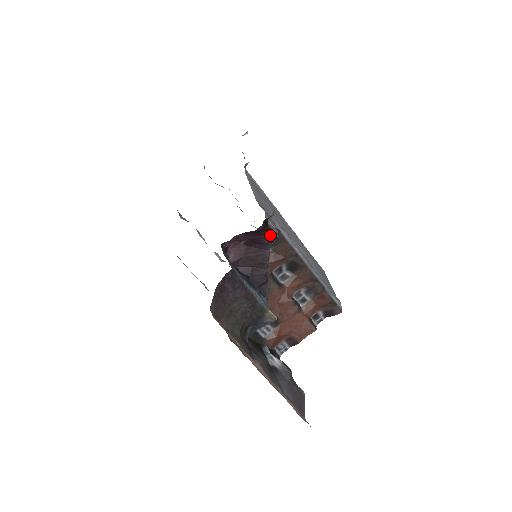
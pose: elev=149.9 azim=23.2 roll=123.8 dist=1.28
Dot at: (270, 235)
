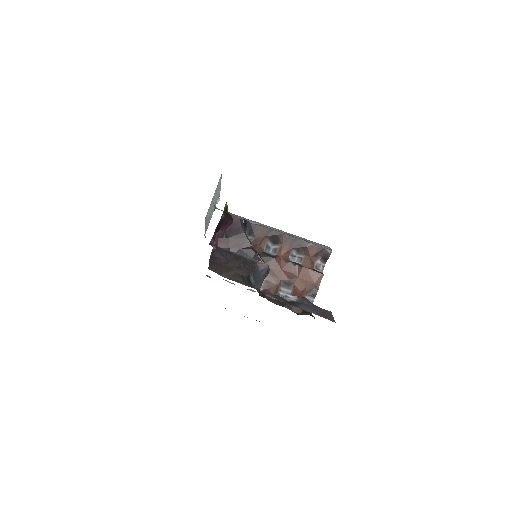
Dot at: (237, 221)
